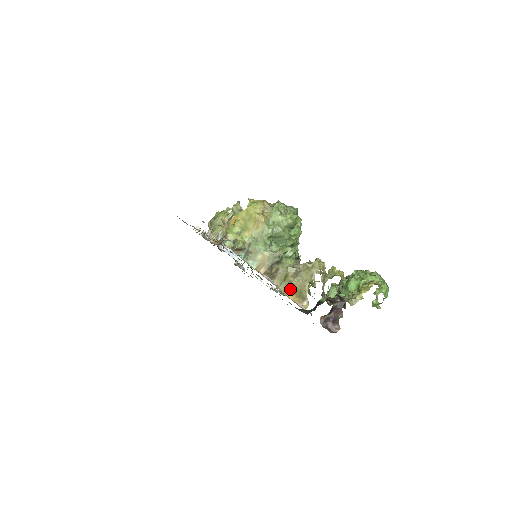
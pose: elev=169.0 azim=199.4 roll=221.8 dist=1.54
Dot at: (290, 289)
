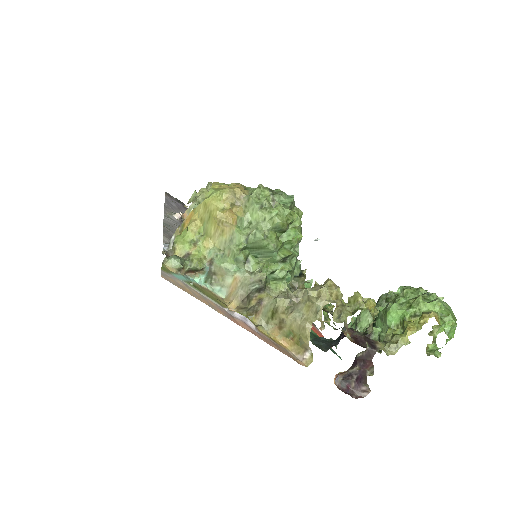
Dot at: (283, 331)
